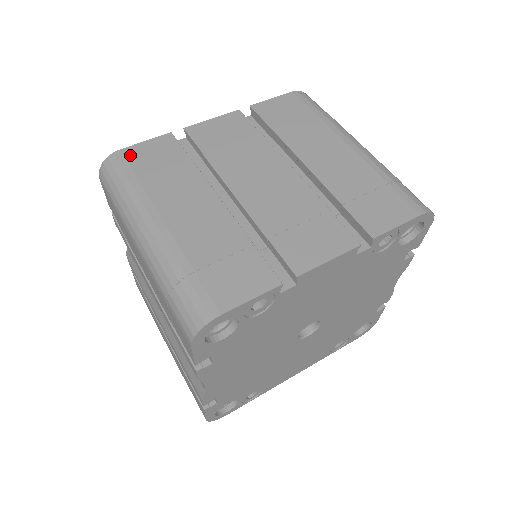
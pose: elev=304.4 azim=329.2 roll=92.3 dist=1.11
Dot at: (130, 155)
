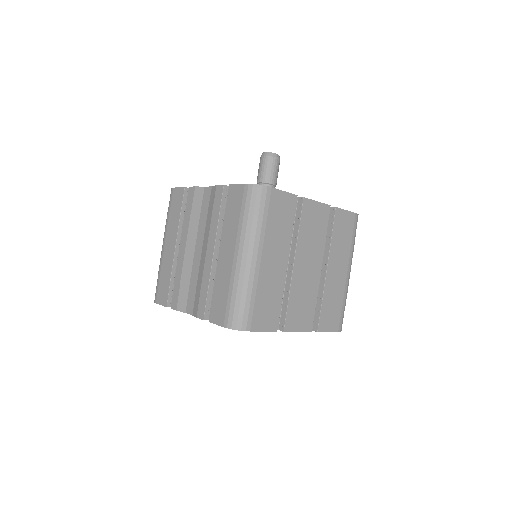
Dot at: (273, 197)
